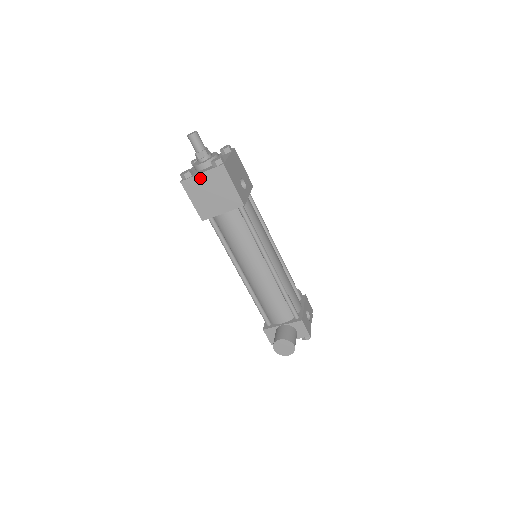
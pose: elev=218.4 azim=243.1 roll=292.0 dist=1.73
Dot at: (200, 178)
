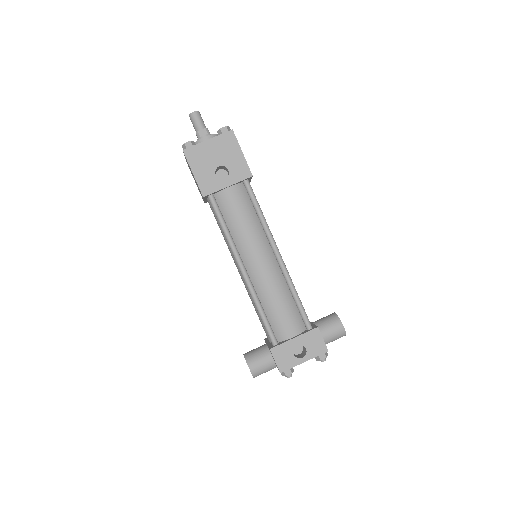
Dot at: occluded
